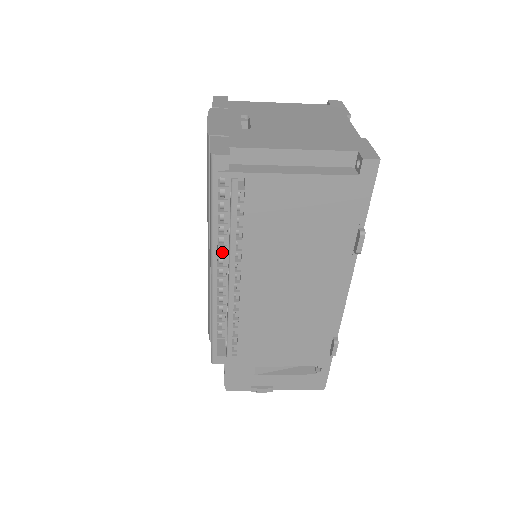
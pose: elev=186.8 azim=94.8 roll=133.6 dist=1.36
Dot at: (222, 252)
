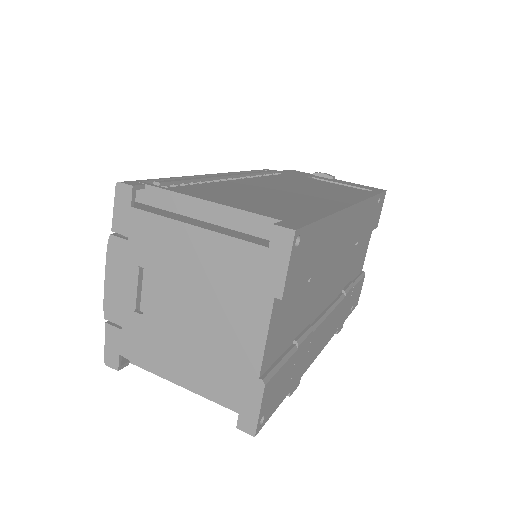
Dot at: occluded
